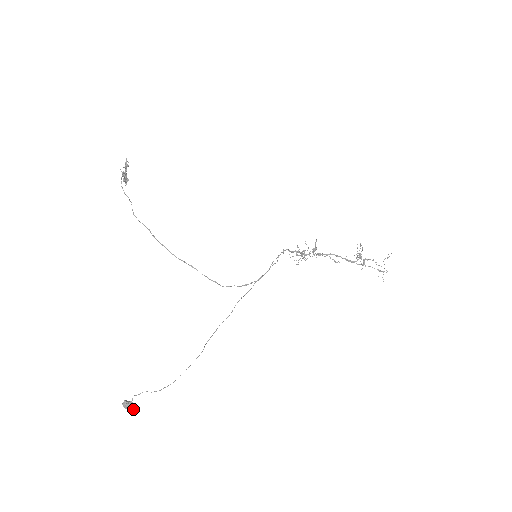
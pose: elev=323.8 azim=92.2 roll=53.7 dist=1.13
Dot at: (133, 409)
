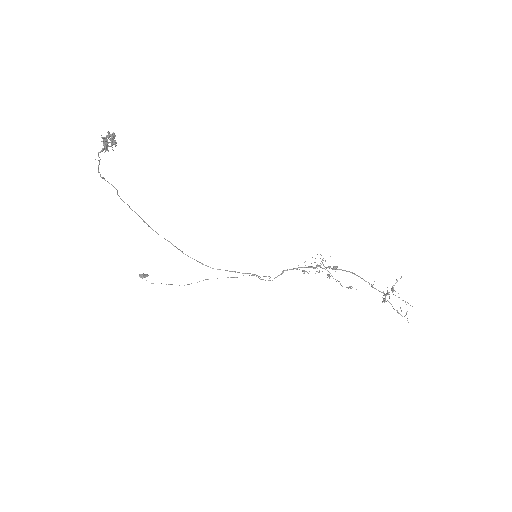
Dot at: (147, 276)
